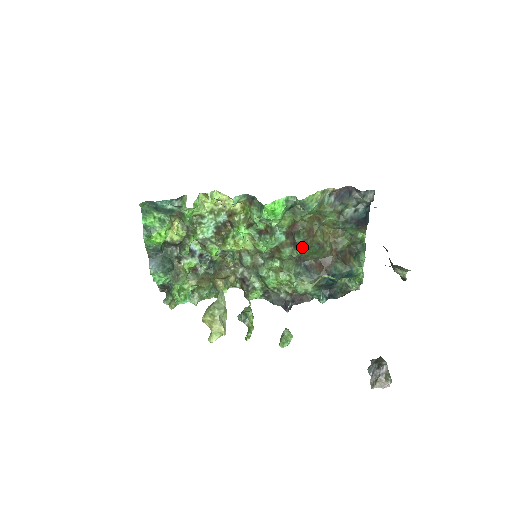
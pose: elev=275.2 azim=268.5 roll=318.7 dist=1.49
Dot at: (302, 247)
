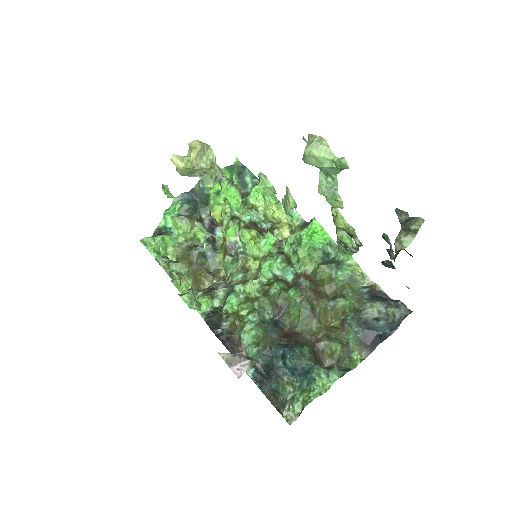
Dot at: (299, 288)
